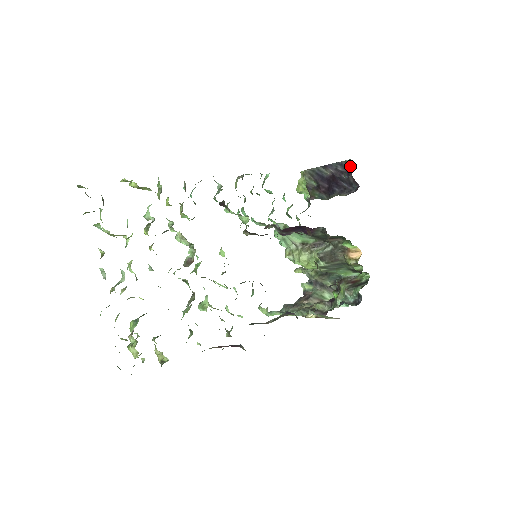
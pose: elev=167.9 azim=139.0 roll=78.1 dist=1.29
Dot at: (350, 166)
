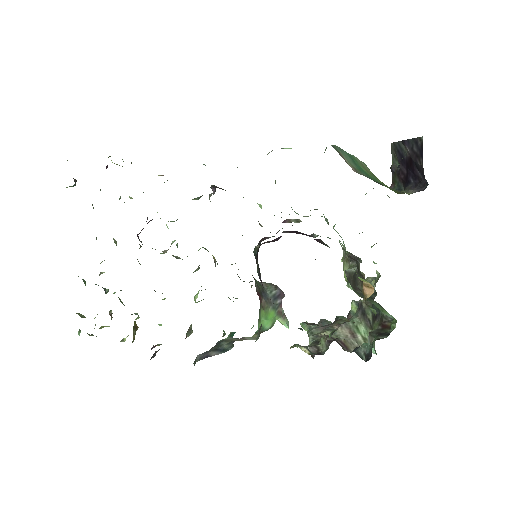
Dot at: occluded
